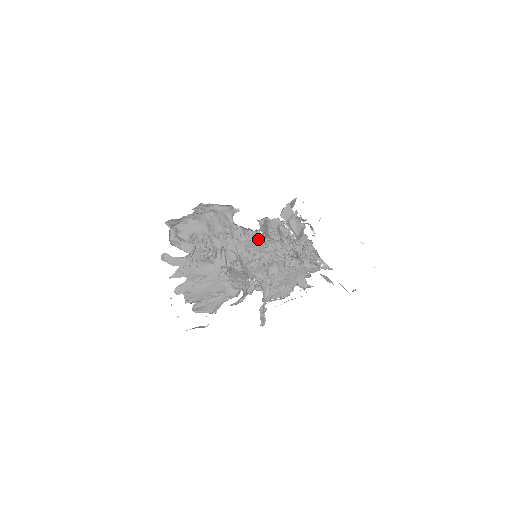
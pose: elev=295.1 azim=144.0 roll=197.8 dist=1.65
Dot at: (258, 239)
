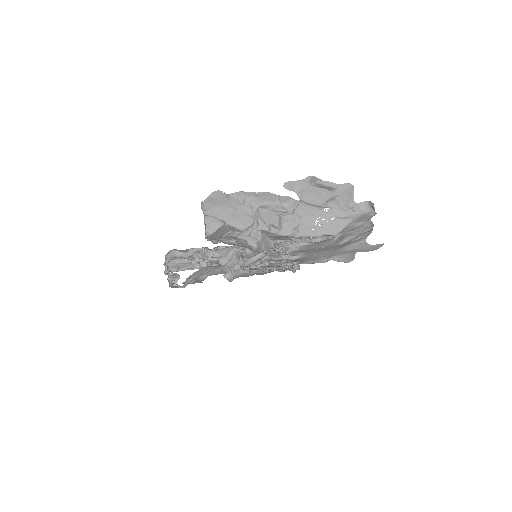
Dot at: occluded
